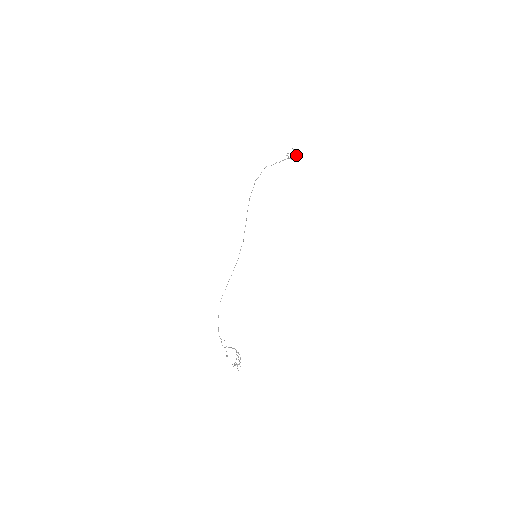
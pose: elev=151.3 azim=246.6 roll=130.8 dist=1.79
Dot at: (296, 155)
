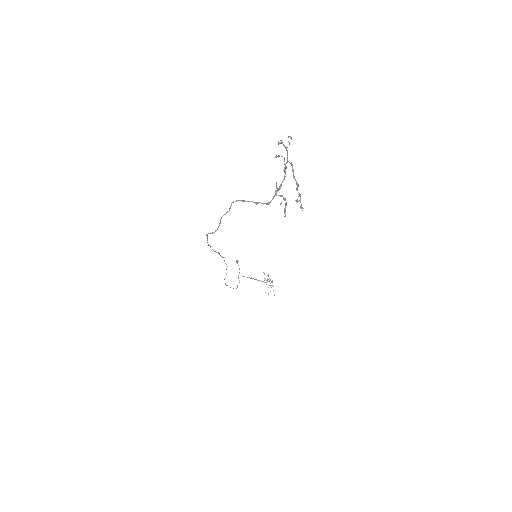
Dot at: occluded
